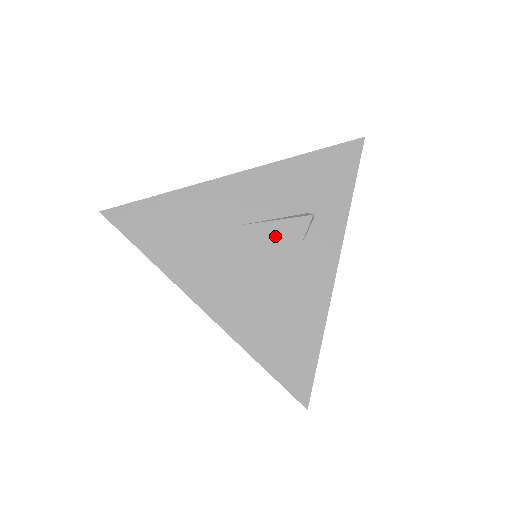
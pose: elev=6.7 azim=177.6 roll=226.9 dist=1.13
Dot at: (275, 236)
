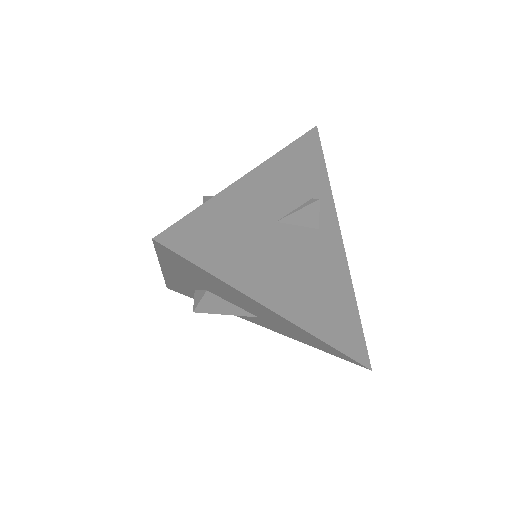
Dot at: (302, 225)
